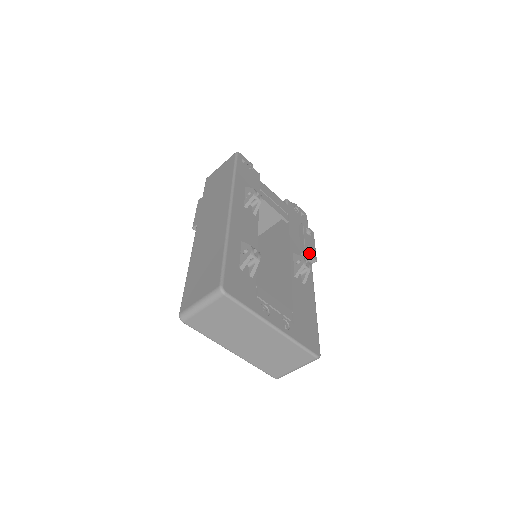
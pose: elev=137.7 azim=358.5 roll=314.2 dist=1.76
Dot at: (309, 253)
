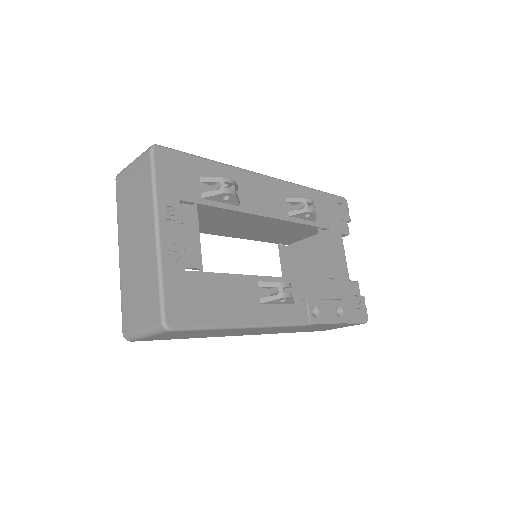
Dot at: (310, 307)
